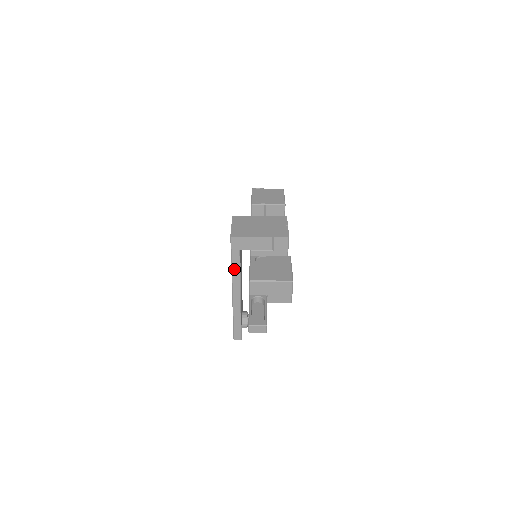
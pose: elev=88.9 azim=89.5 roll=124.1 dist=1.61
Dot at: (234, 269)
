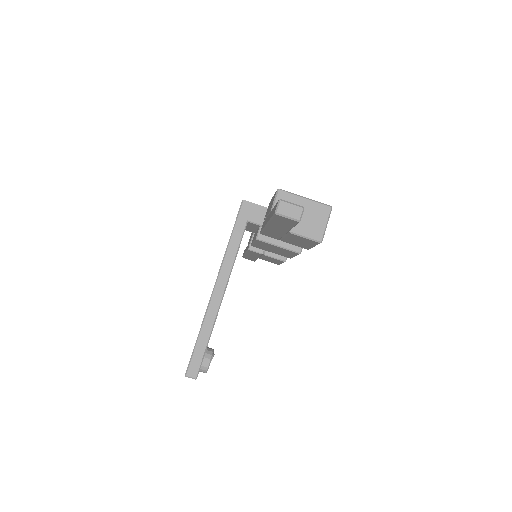
Dot at: (231, 247)
